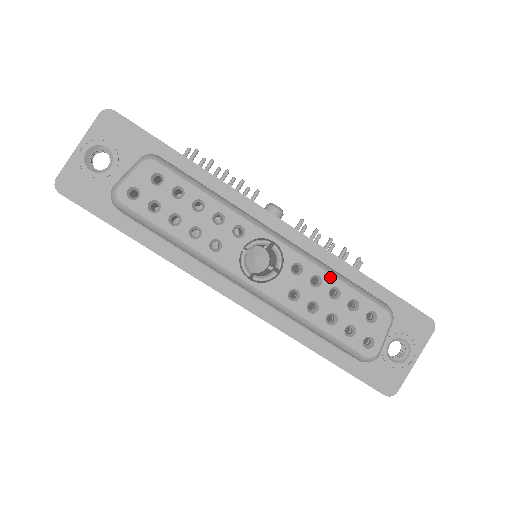
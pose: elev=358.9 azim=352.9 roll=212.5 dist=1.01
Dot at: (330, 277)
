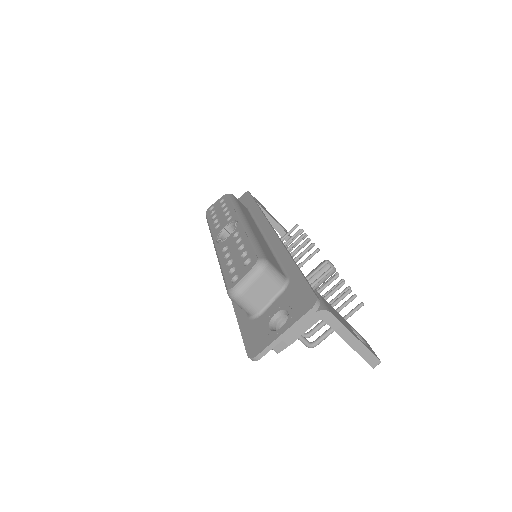
Dot at: (246, 238)
